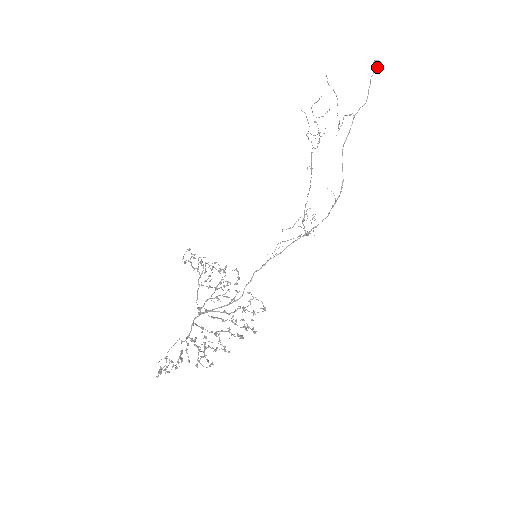
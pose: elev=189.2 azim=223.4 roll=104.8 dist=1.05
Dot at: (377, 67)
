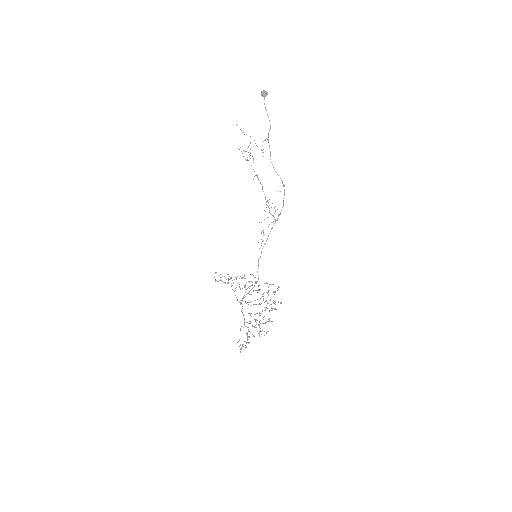
Dot at: (265, 96)
